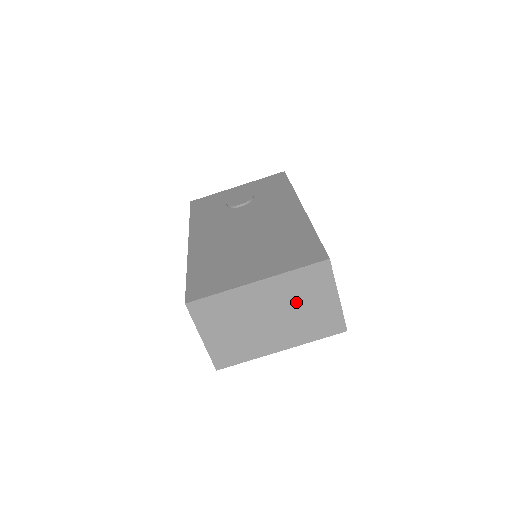
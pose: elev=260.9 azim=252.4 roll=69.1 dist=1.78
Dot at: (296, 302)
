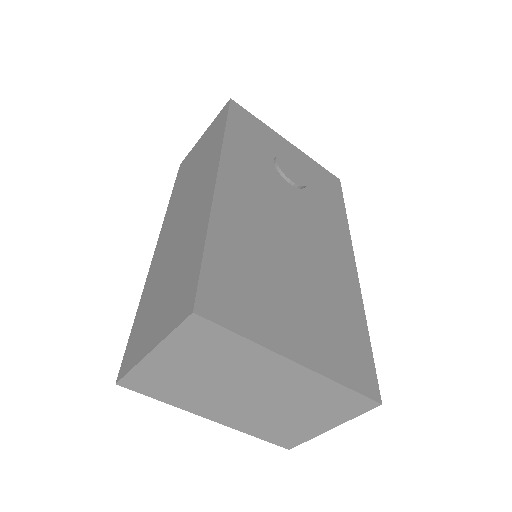
Dot at: (295, 404)
